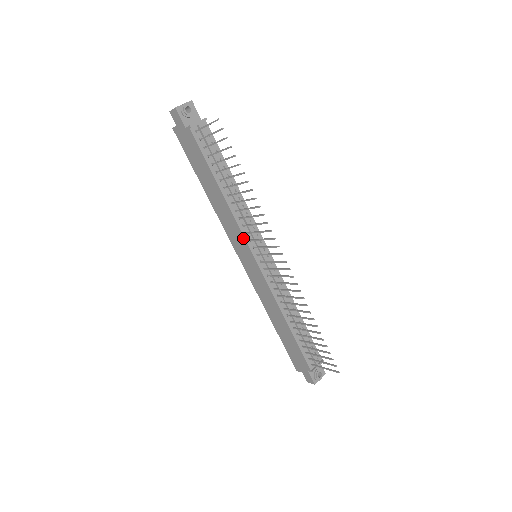
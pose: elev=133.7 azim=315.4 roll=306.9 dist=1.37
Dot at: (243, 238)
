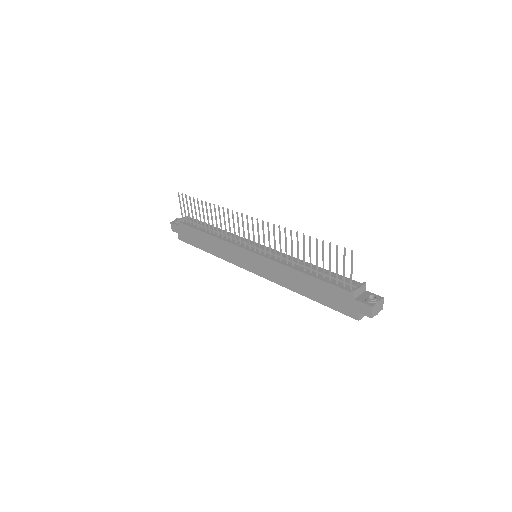
Dot at: (235, 247)
